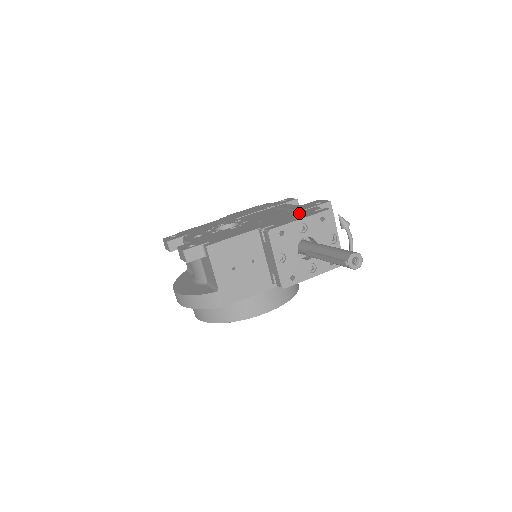
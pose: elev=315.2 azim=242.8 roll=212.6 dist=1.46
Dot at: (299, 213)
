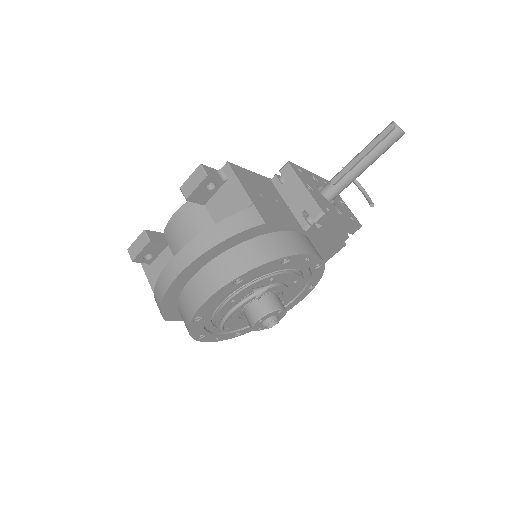
Dot at: occluded
